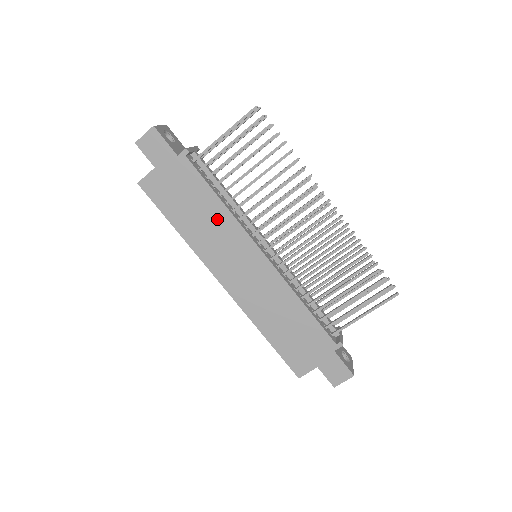
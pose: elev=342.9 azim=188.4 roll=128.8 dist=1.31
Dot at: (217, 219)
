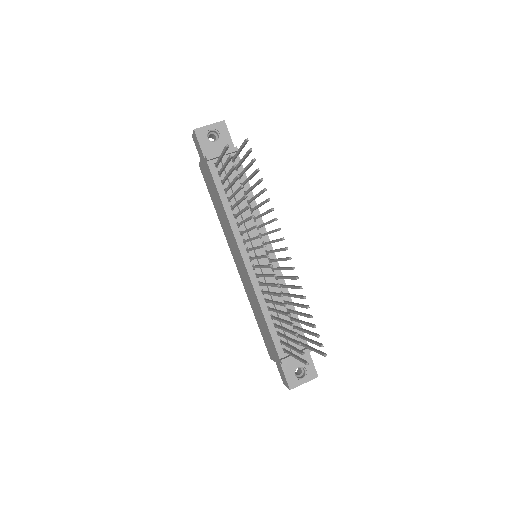
Dot at: (225, 217)
